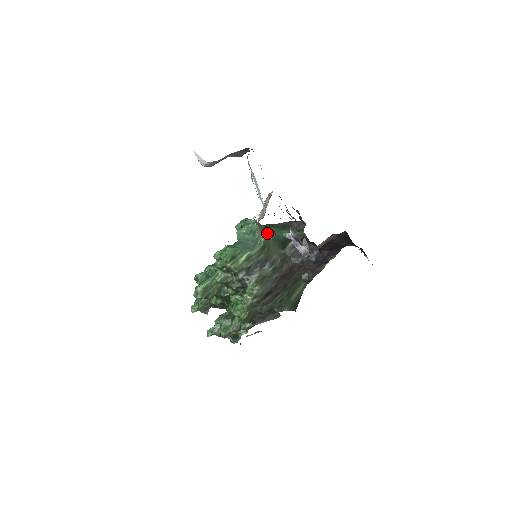
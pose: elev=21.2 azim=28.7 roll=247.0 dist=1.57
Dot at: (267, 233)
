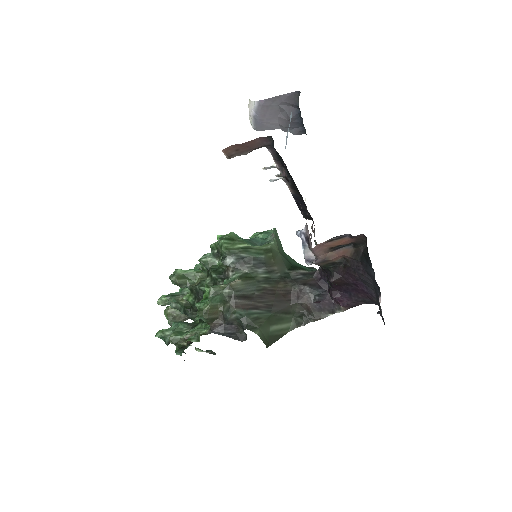
Dot at: (281, 250)
